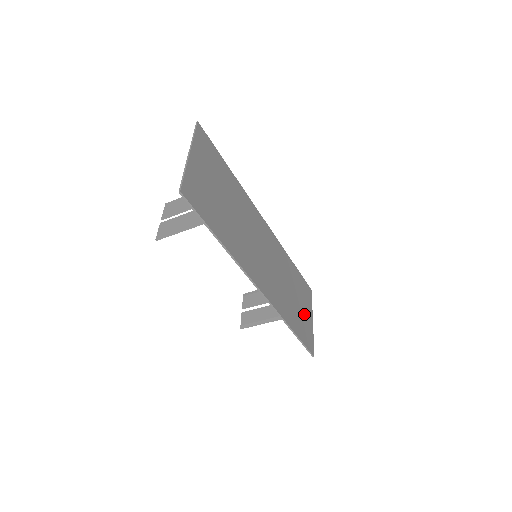
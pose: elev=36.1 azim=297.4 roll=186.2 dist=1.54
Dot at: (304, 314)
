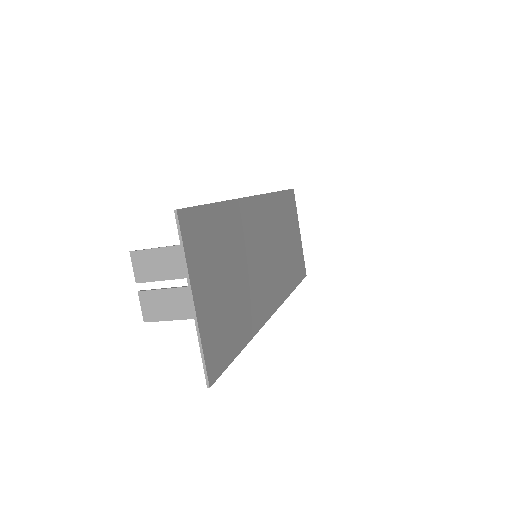
Dot at: (295, 242)
